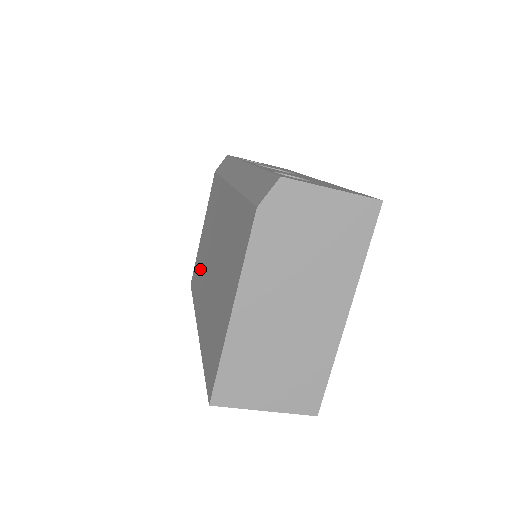
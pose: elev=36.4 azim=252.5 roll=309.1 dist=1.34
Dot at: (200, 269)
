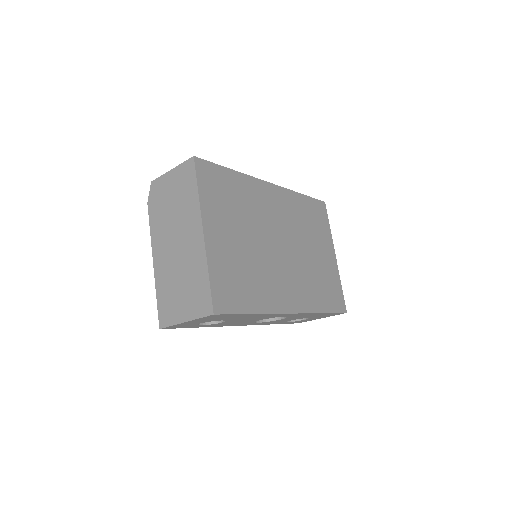
Dot at: occluded
